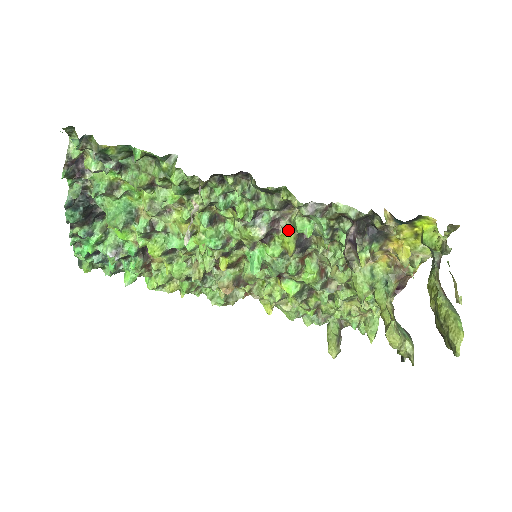
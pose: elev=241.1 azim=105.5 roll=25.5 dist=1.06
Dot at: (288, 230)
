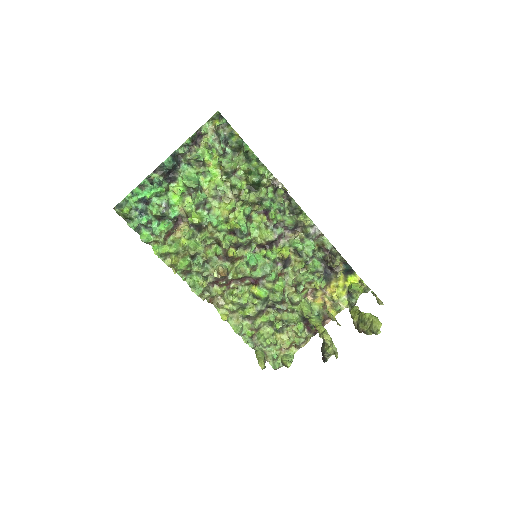
Dot at: (286, 245)
